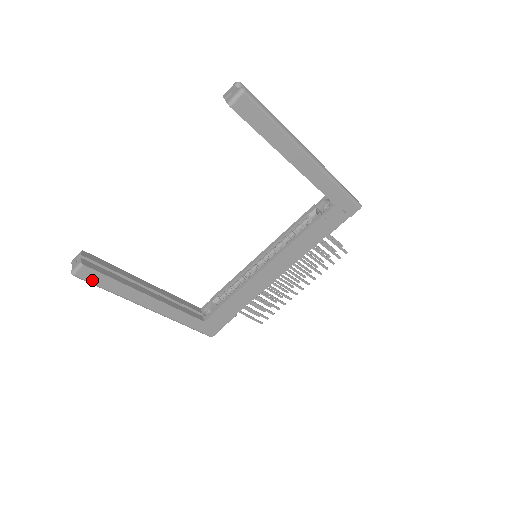
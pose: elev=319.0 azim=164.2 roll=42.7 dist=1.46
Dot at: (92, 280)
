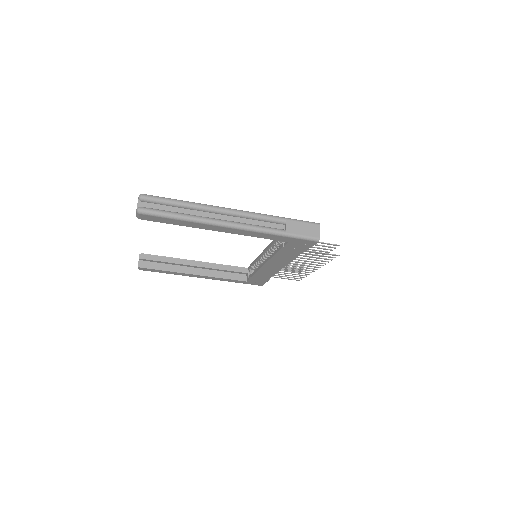
Dot at: (152, 271)
